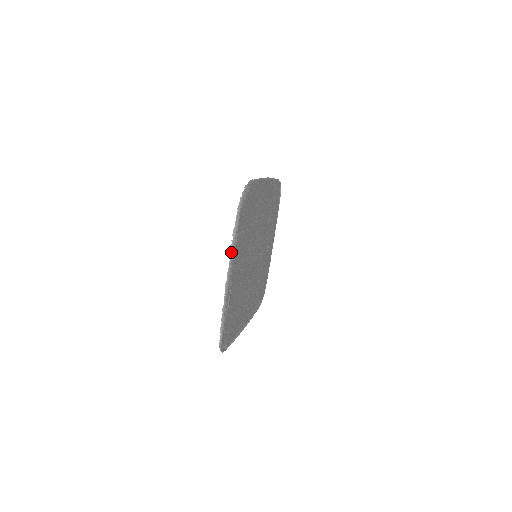
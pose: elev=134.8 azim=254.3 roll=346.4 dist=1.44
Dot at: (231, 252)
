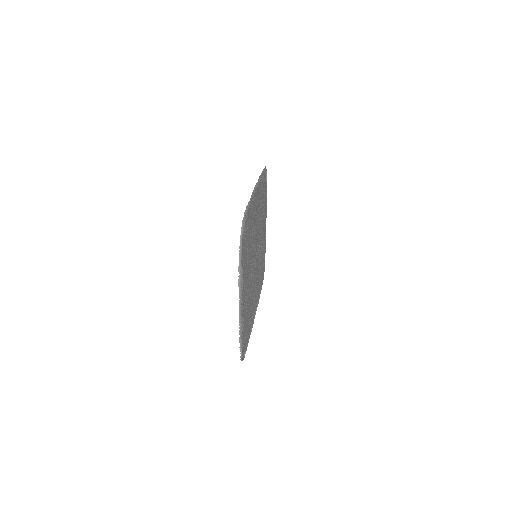
Dot at: (239, 286)
